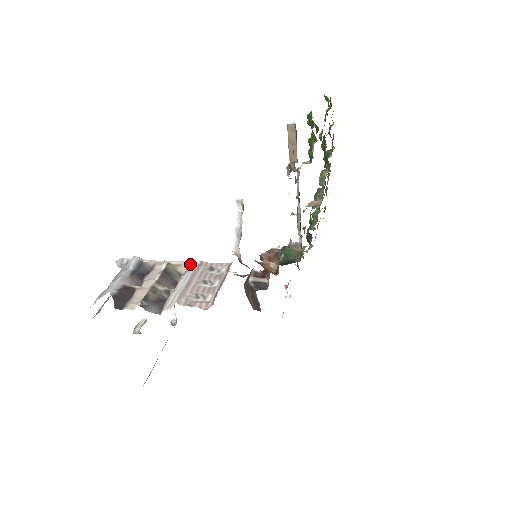
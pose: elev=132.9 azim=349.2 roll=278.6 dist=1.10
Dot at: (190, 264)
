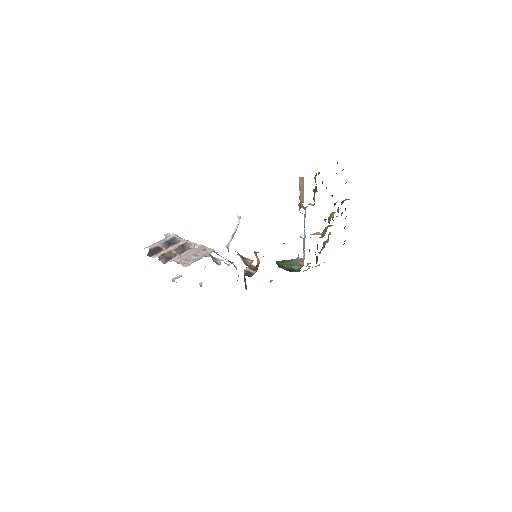
Dot at: (196, 245)
